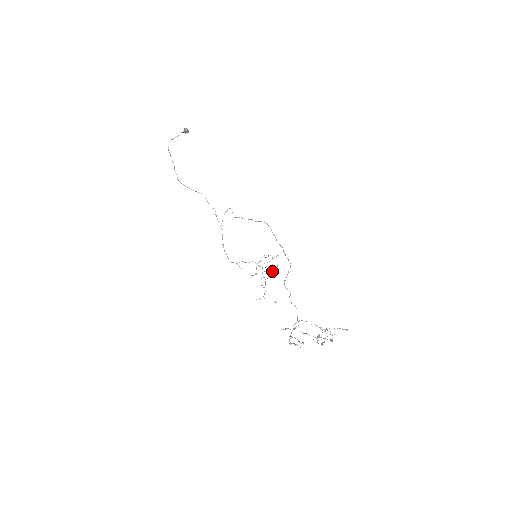
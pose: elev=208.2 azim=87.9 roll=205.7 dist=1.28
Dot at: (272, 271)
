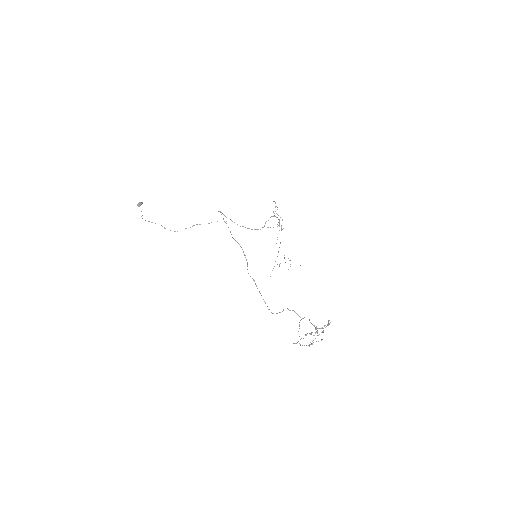
Dot at: occluded
